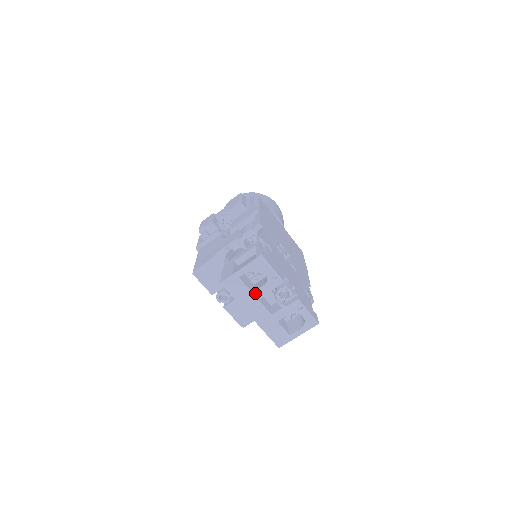
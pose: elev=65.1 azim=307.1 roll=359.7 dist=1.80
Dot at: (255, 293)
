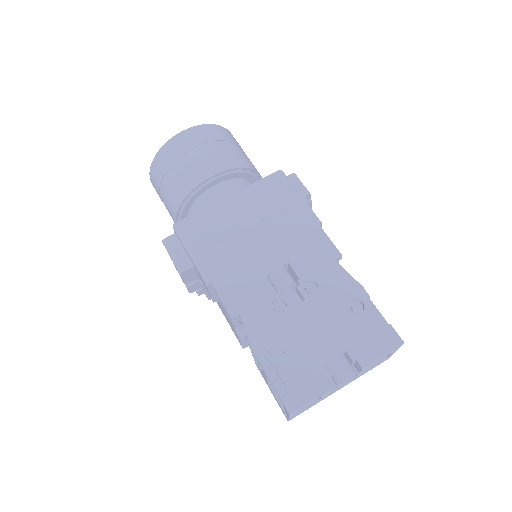
Dot at: (322, 398)
